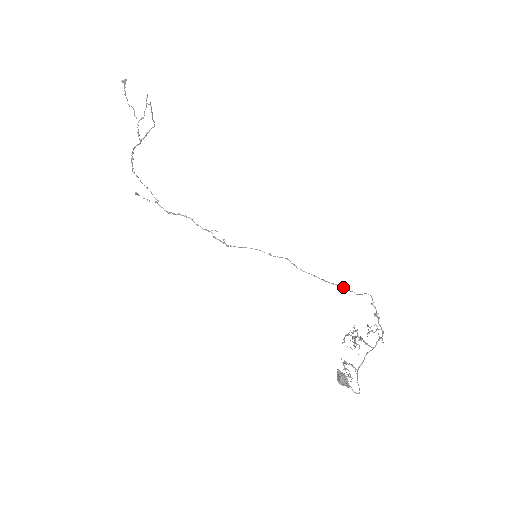
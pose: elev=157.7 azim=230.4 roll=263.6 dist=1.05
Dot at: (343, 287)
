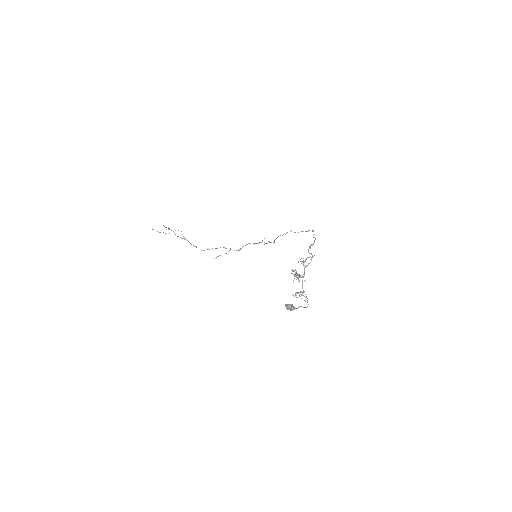
Dot at: occluded
